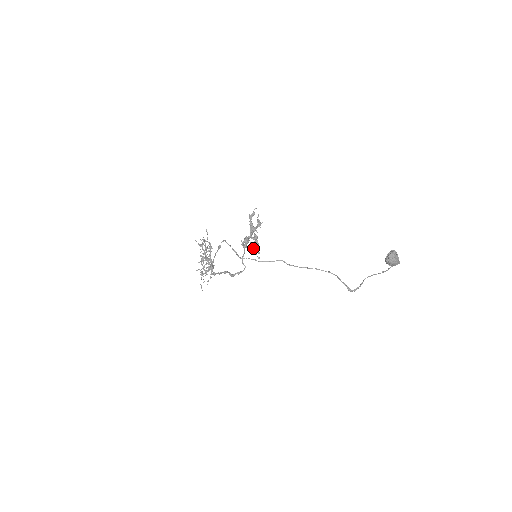
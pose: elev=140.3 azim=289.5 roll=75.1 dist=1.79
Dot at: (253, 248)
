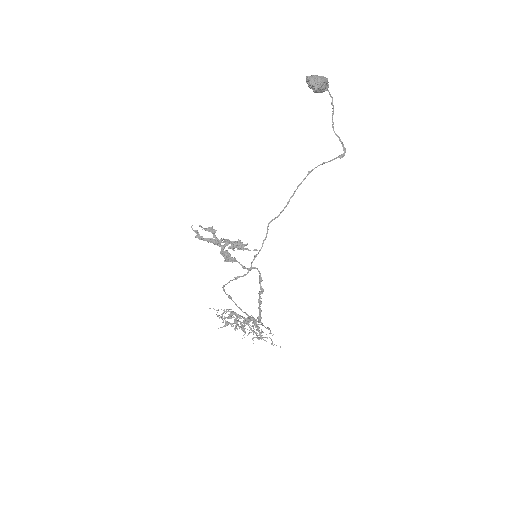
Dot at: (237, 249)
